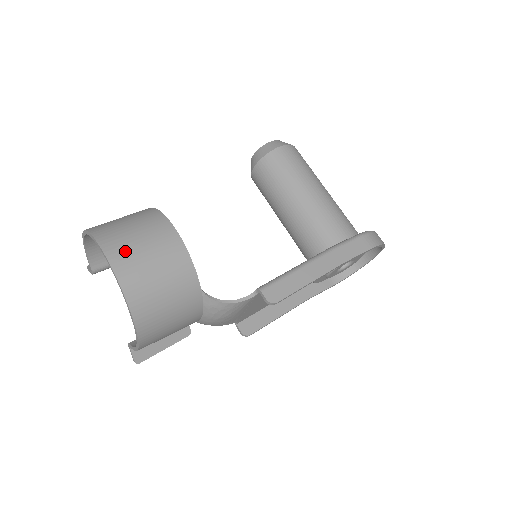
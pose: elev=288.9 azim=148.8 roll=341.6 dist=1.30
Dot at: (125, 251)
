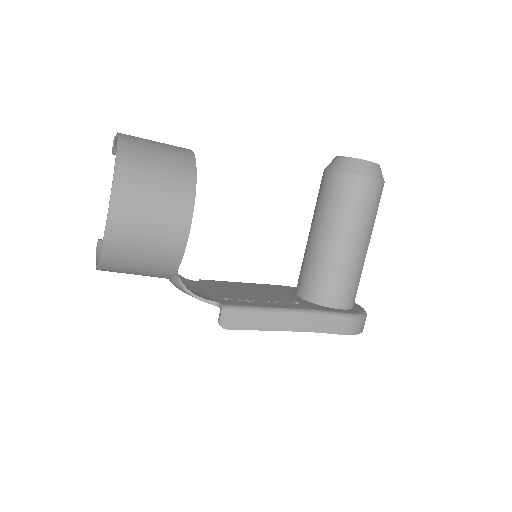
Dot at: (131, 208)
